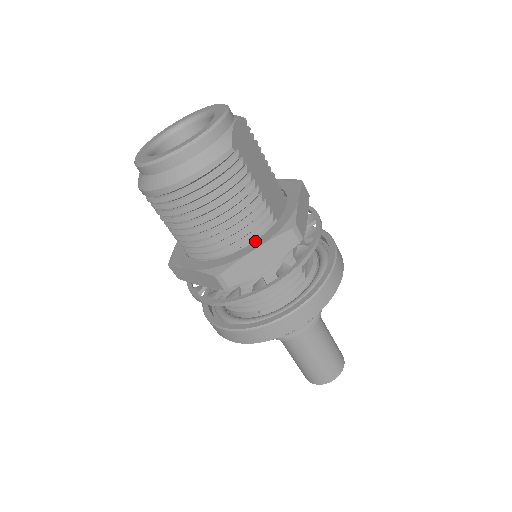
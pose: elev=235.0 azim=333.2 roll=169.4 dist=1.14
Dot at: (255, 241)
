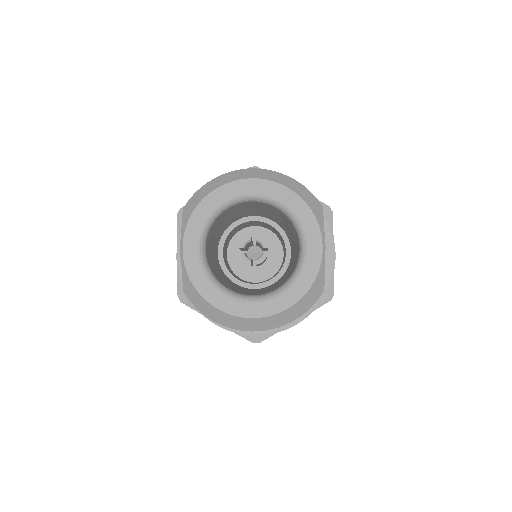
Dot at: occluded
